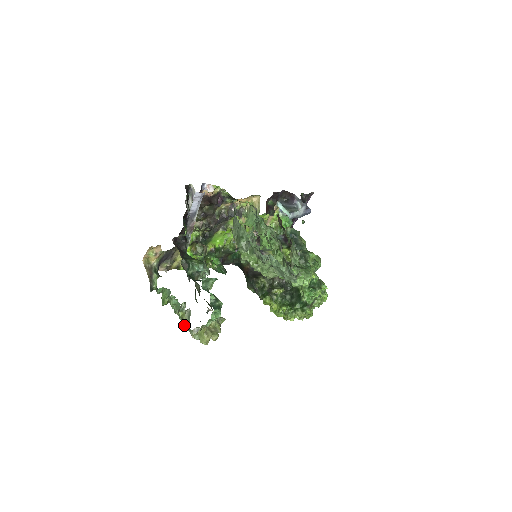
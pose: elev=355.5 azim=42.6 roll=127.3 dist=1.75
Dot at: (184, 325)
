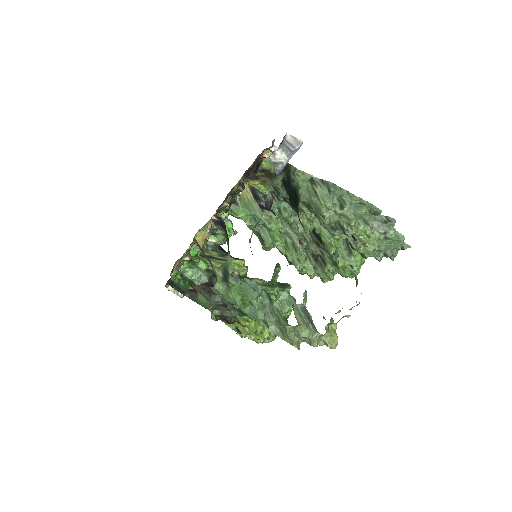
Dot at: (291, 330)
